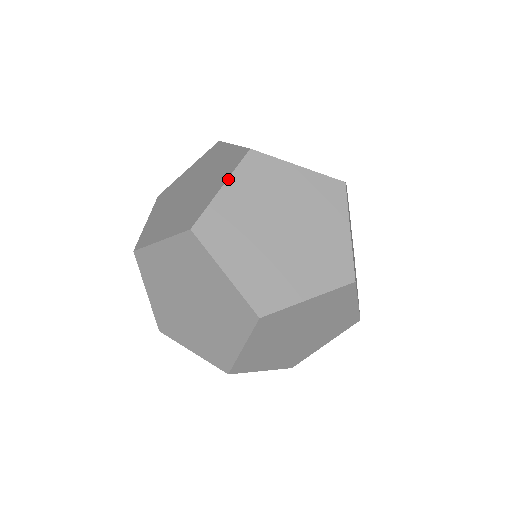
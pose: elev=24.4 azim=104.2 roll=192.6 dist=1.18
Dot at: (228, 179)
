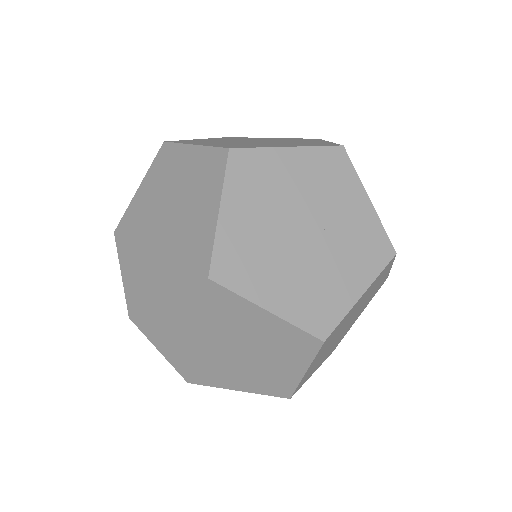
Dot at: occluded
